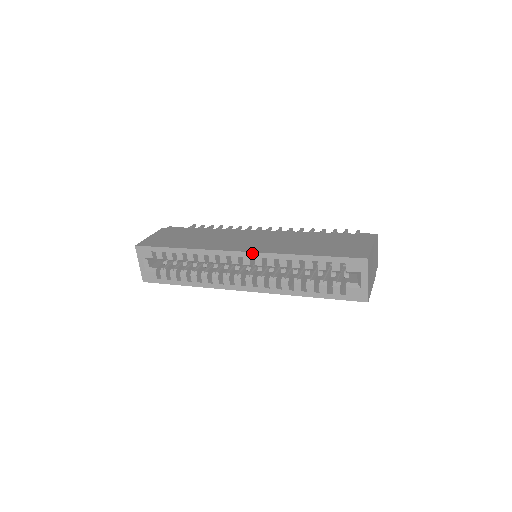
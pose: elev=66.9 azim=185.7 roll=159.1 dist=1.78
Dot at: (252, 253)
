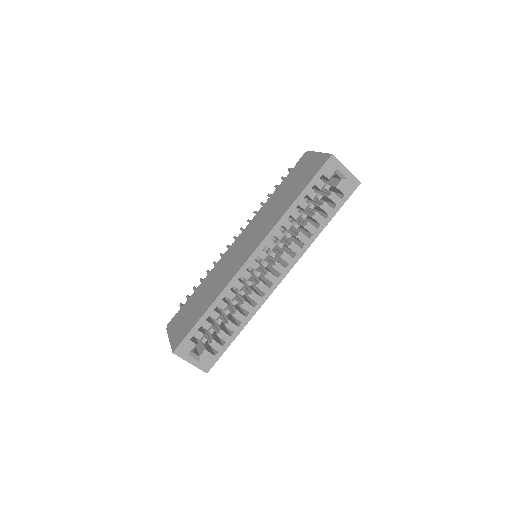
Dot at: (261, 244)
